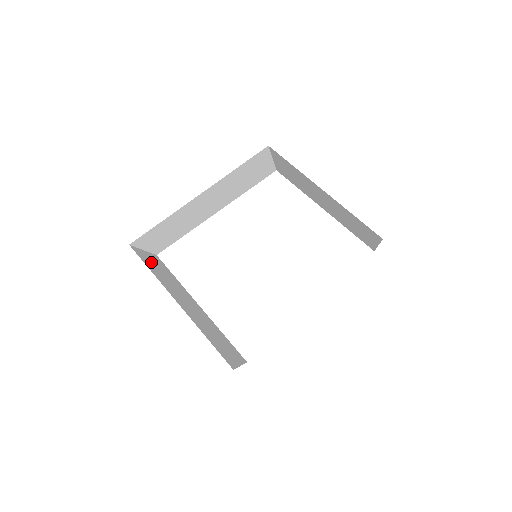
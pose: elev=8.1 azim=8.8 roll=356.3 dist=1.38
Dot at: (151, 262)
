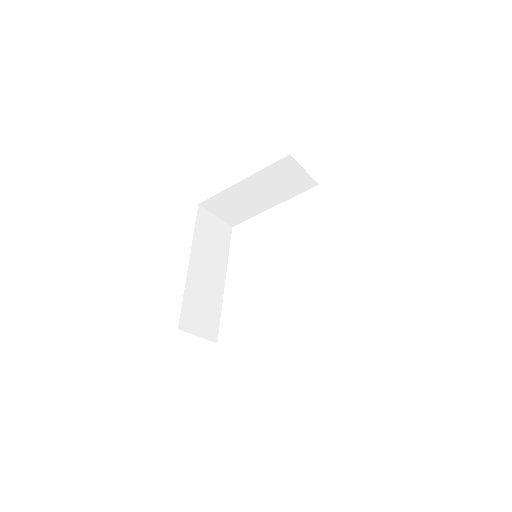
Dot at: occluded
